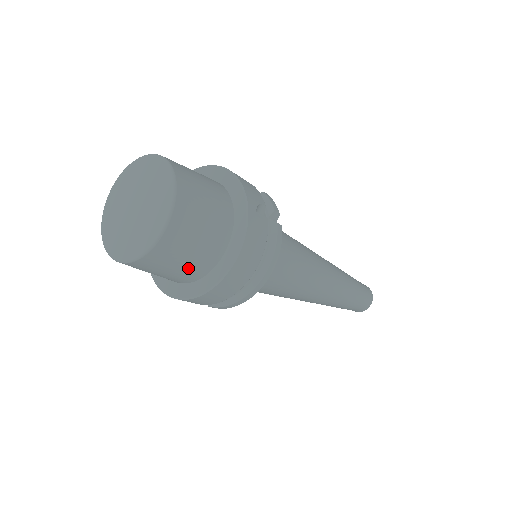
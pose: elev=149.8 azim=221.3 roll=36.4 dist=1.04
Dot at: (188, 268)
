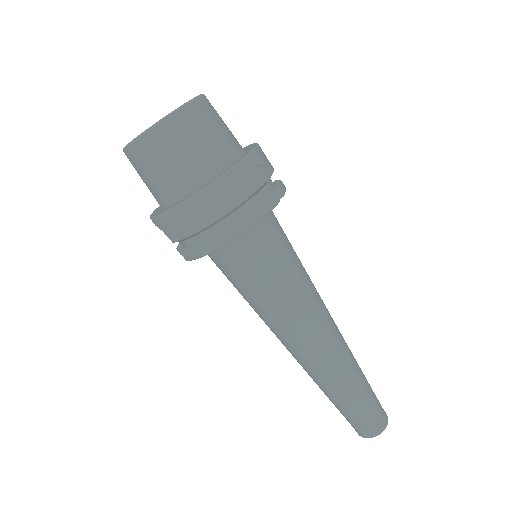
Dot at: (173, 176)
